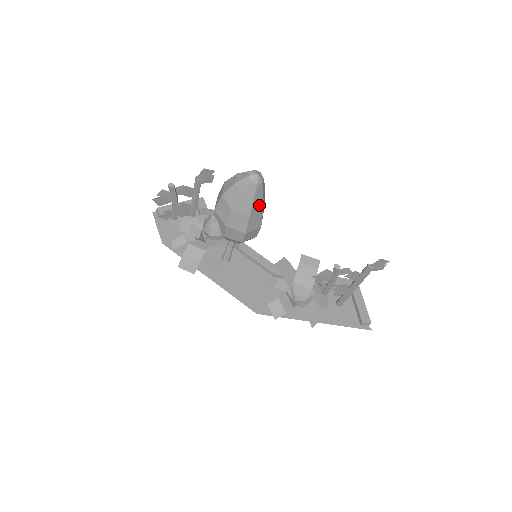
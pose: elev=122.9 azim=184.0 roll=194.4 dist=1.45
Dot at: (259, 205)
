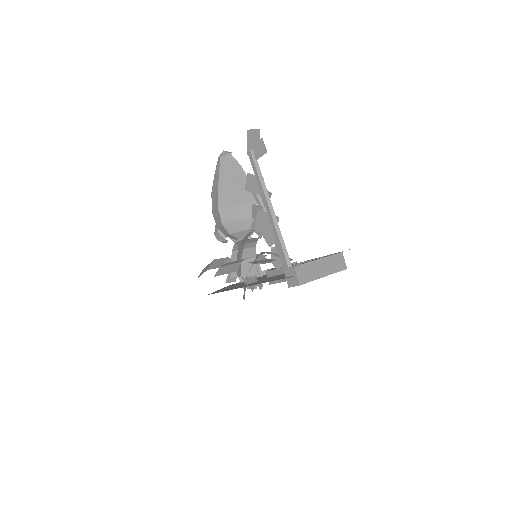
Dot at: (228, 178)
